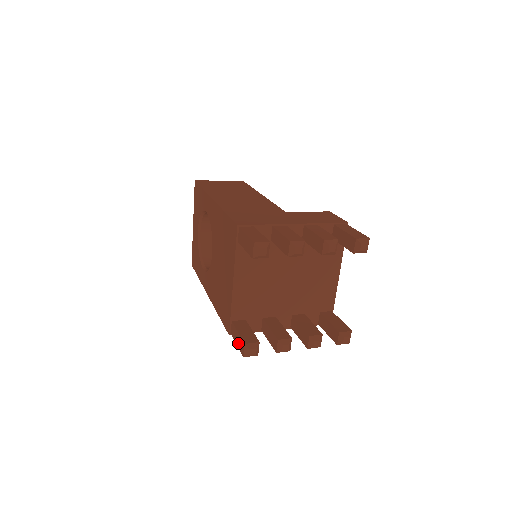
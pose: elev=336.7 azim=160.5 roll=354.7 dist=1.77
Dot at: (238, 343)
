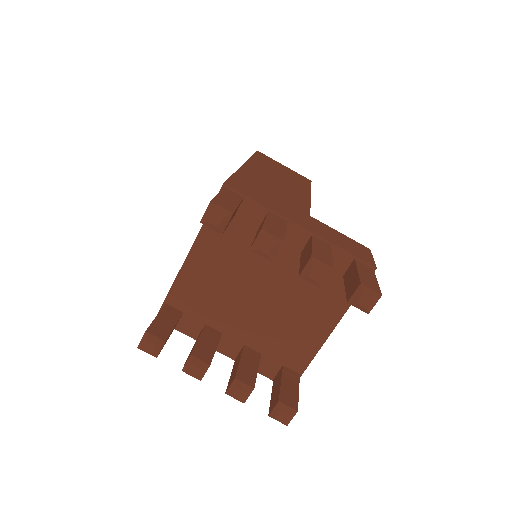
Dot at: occluded
